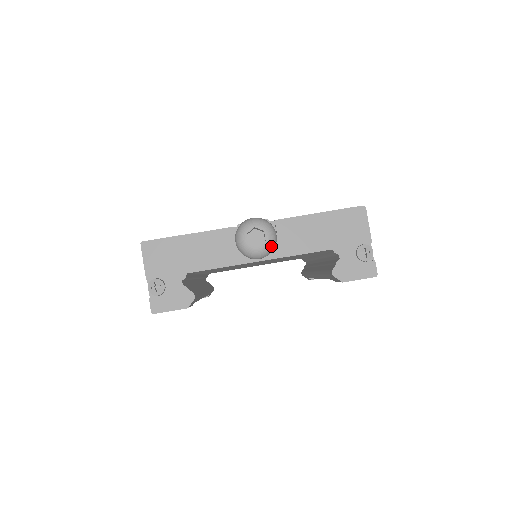
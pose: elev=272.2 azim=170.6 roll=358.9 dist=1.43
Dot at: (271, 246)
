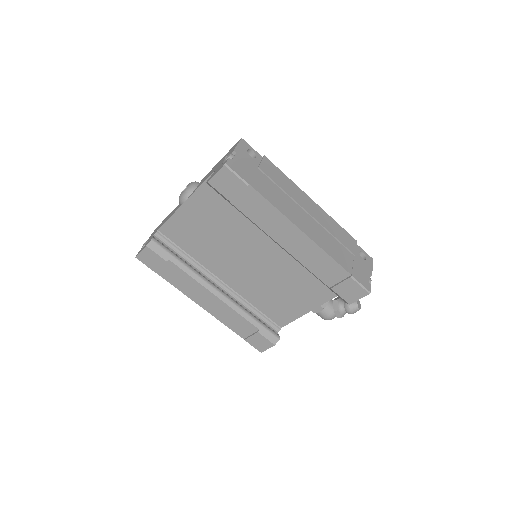
Dot at: (189, 190)
